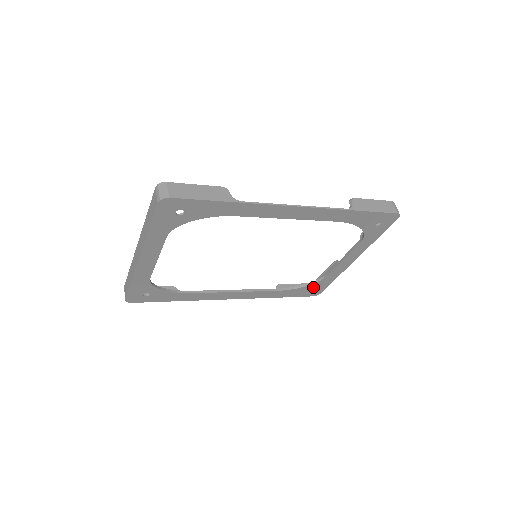
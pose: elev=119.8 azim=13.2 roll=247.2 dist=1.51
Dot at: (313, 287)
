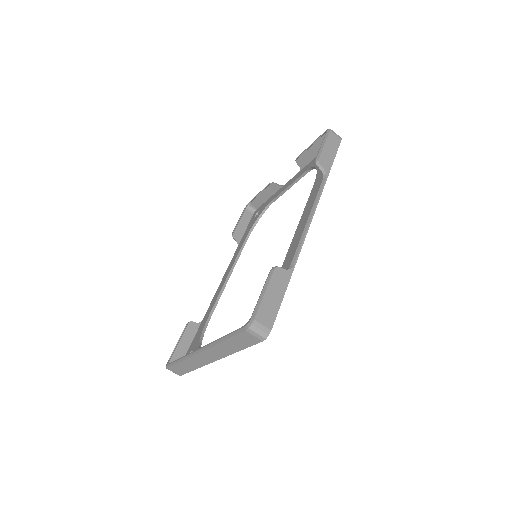
Dot at: occluded
